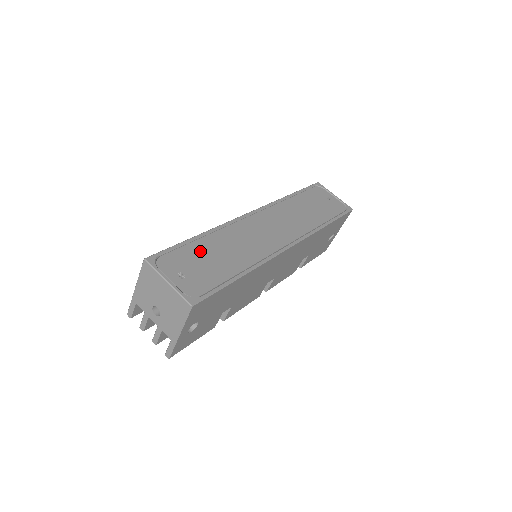
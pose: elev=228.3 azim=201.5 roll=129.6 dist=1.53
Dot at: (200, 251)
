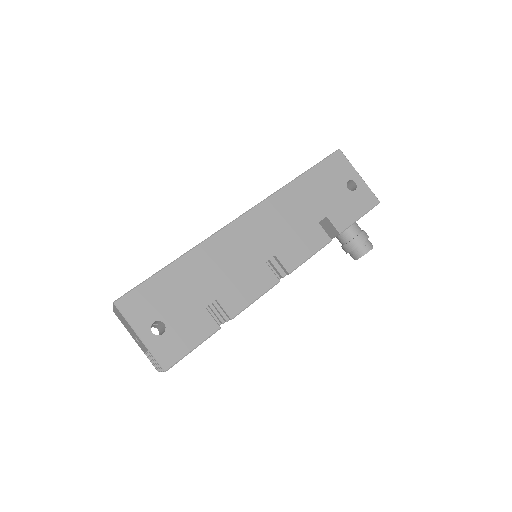
Dot at: occluded
